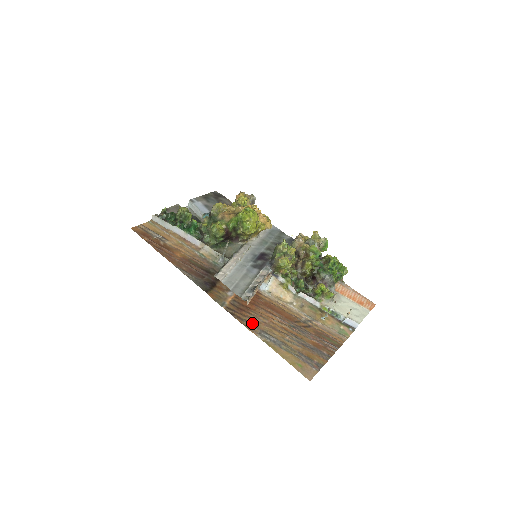
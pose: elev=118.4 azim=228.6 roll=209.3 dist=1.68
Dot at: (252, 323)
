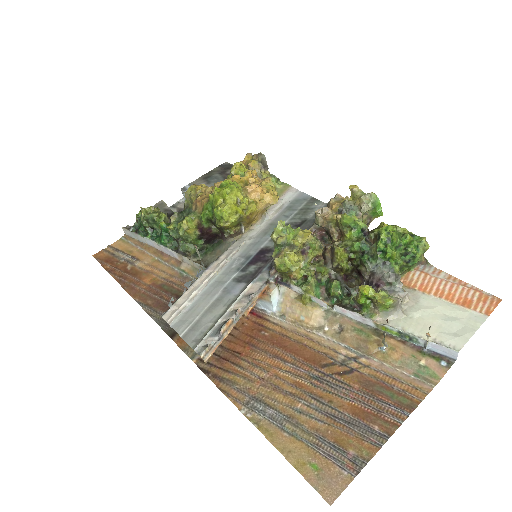
Dot at: (237, 384)
